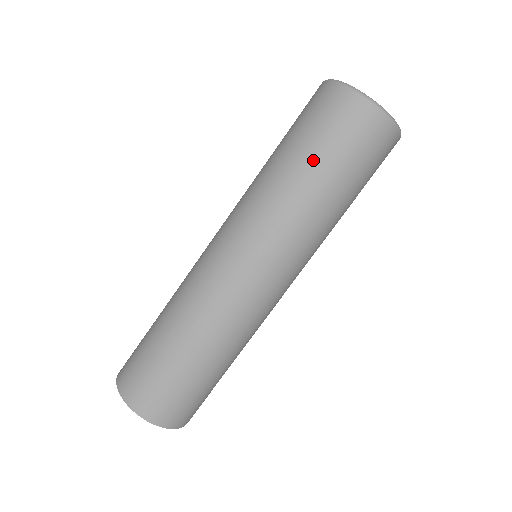
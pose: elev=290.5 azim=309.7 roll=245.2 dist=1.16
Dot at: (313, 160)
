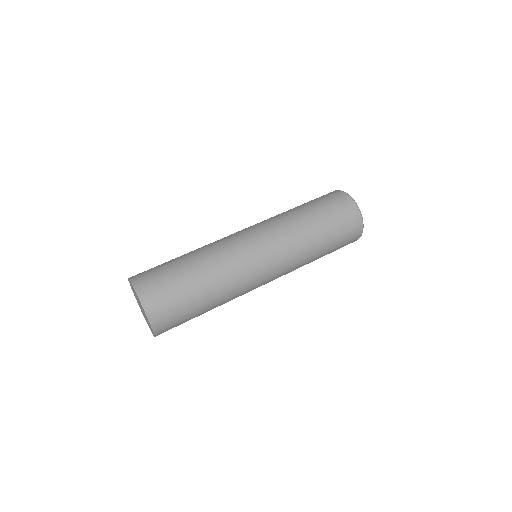
Dot at: (319, 216)
